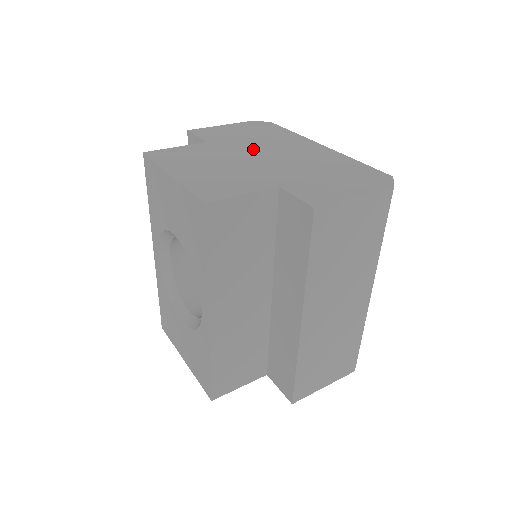
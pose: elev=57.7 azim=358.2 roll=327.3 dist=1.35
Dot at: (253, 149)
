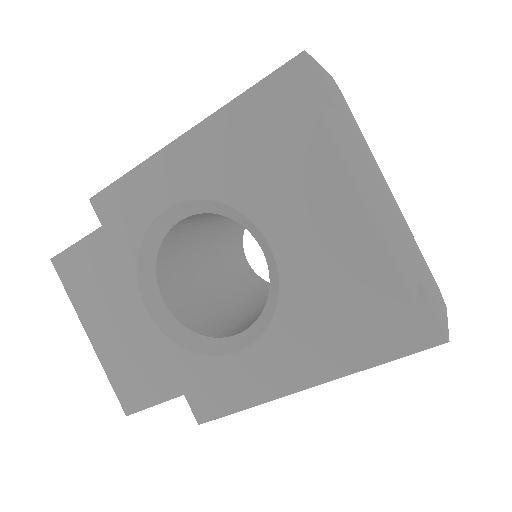
Dot at: (368, 165)
